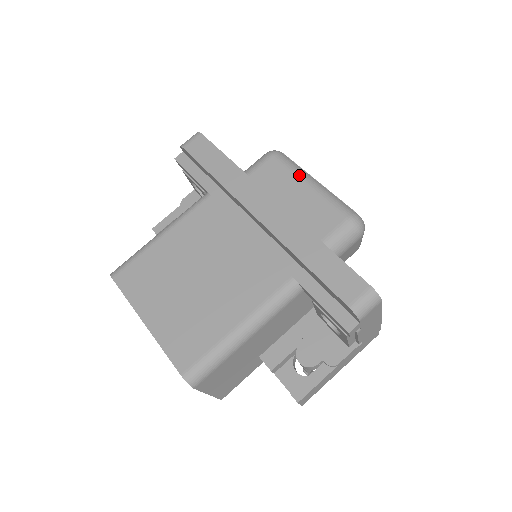
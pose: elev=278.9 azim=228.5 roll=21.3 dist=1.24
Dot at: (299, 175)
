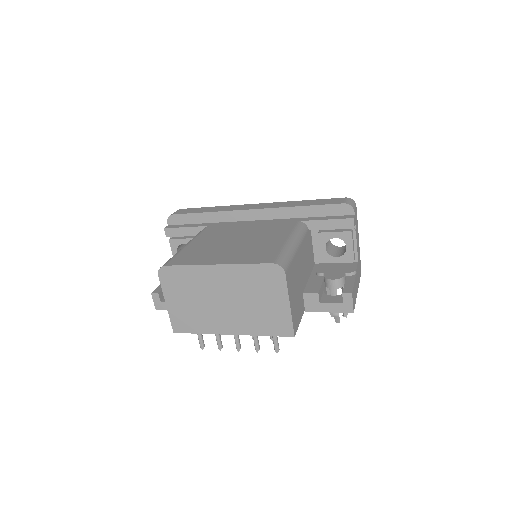
Dot at: occluded
